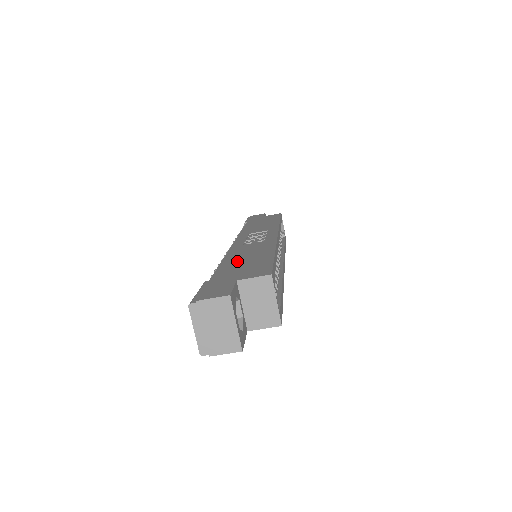
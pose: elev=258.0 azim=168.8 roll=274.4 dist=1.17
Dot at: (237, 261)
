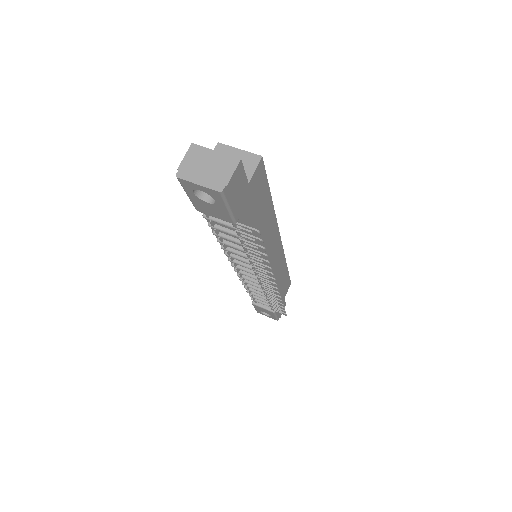
Dot at: occluded
